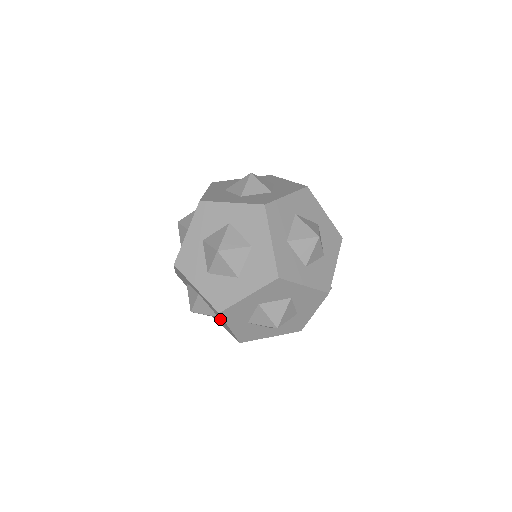
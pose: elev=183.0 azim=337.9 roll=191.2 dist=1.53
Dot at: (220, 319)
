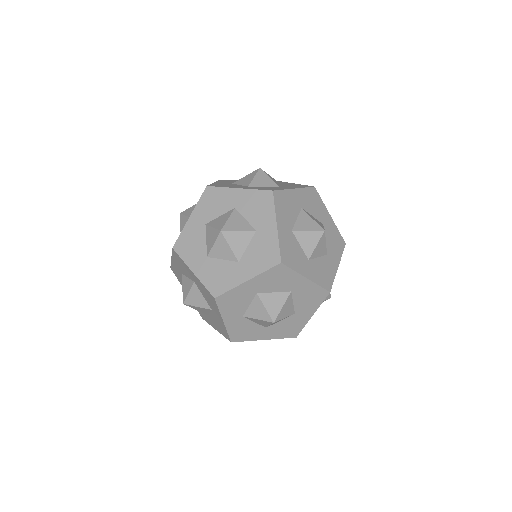
Dot at: (213, 312)
